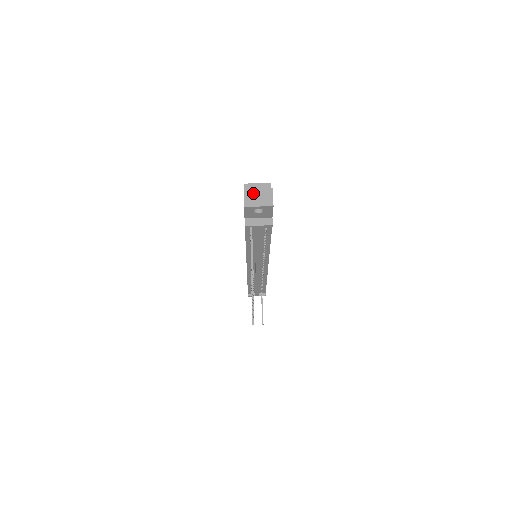
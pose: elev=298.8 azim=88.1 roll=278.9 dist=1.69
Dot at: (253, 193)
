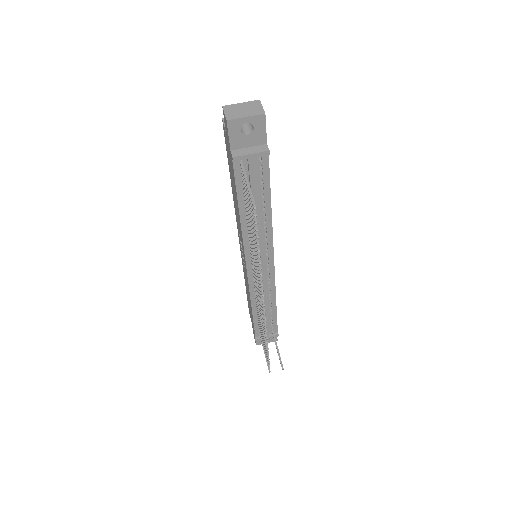
Dot at: (235, 107)
